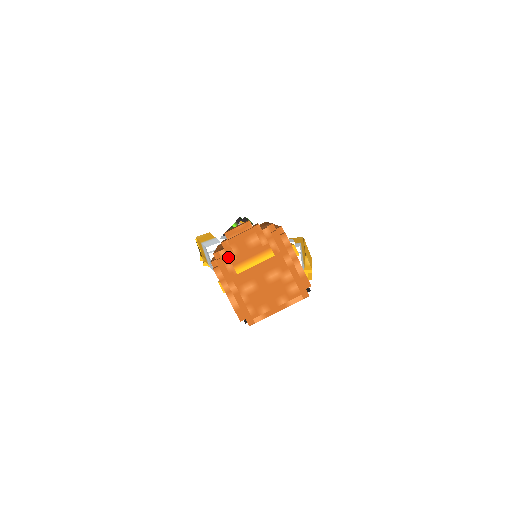
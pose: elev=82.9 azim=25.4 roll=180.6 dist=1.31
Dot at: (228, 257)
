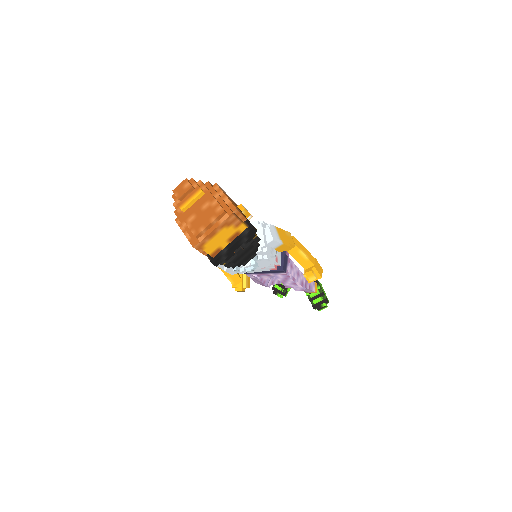
Dot at: occluded
